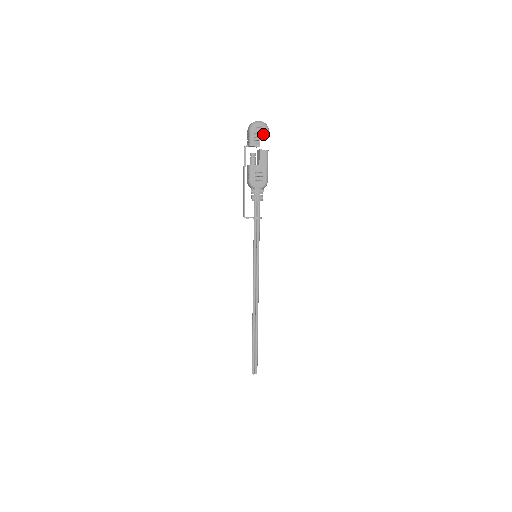
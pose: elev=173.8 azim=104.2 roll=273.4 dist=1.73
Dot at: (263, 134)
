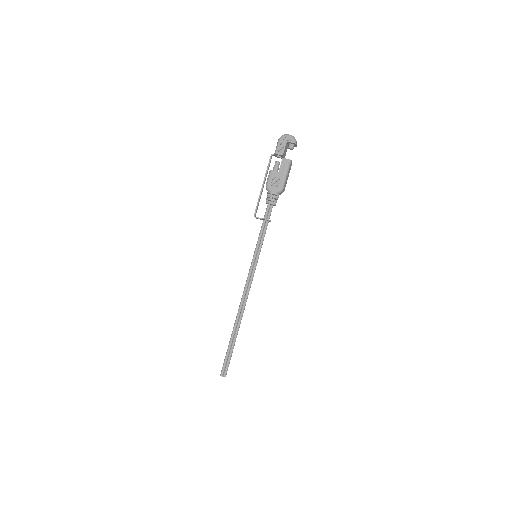
Dot at: (290, 146)
